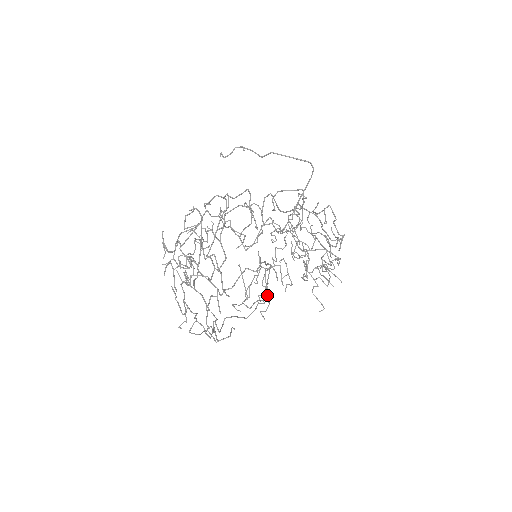
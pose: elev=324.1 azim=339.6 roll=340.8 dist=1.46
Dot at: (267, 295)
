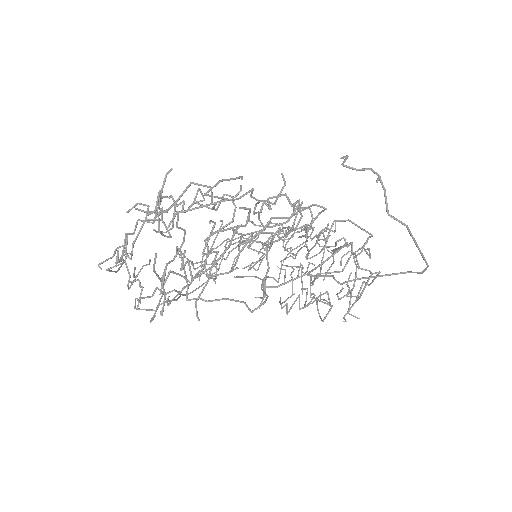
Dot at: (222, 259)
